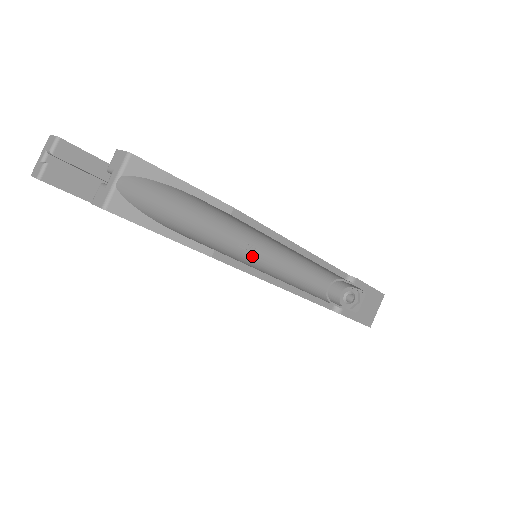
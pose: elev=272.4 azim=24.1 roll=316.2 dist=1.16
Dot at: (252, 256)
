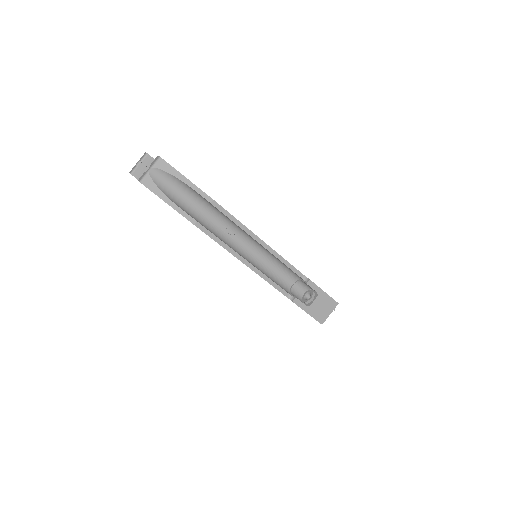
Dot at: (230, 239)
